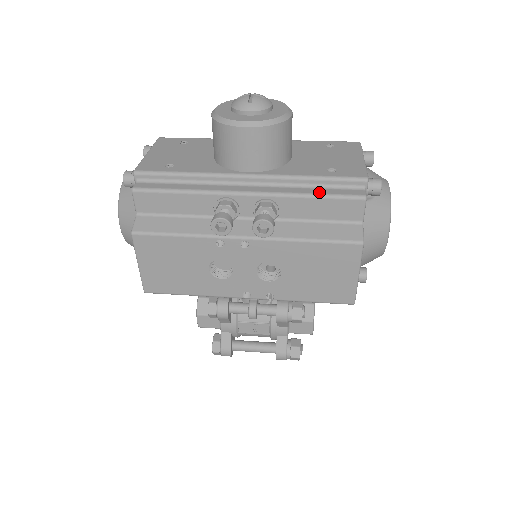
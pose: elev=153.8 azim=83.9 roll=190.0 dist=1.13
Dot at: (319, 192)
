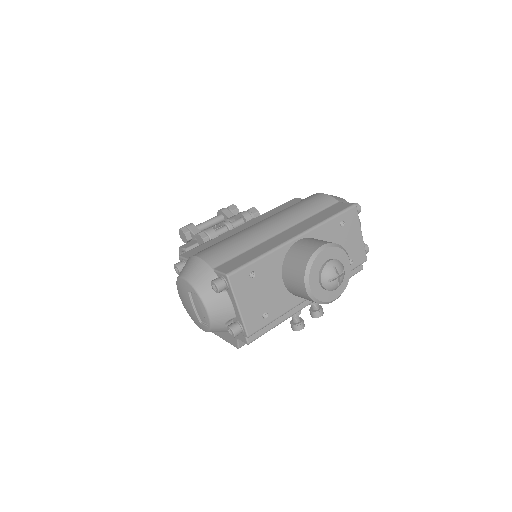
Dot at: occluded
